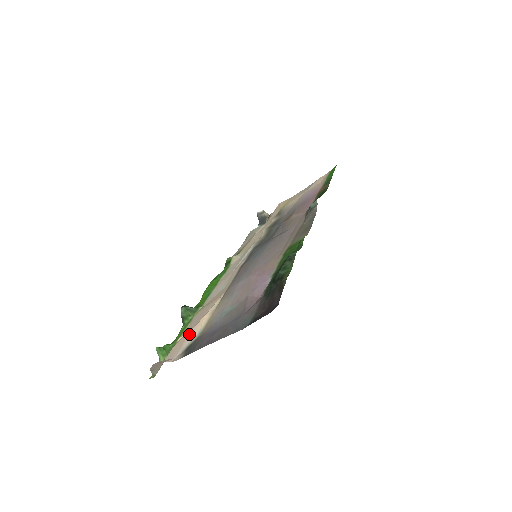
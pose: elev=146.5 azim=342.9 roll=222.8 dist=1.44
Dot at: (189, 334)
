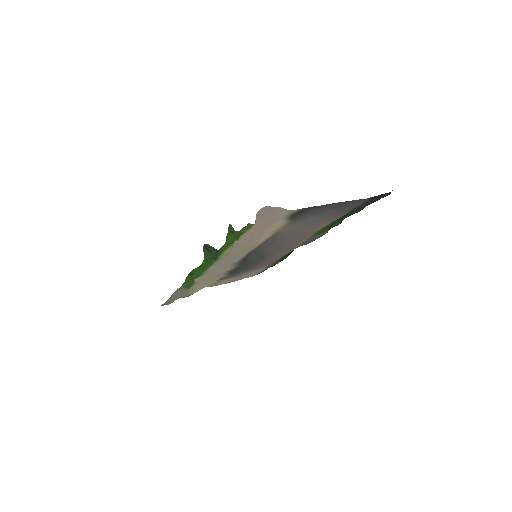
Dot at: (270, 224)
